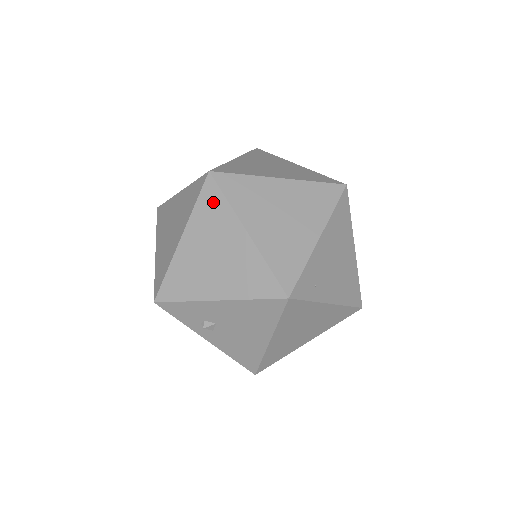
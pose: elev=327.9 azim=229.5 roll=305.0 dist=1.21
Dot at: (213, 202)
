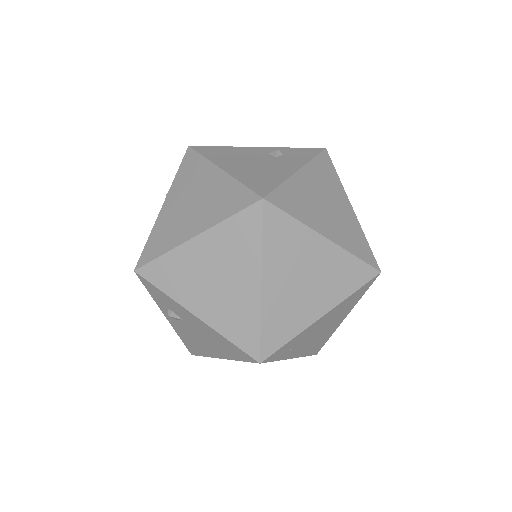
Dot at: (247, 231)
